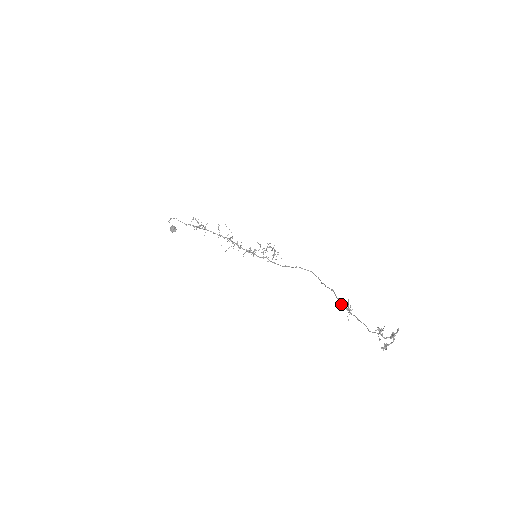
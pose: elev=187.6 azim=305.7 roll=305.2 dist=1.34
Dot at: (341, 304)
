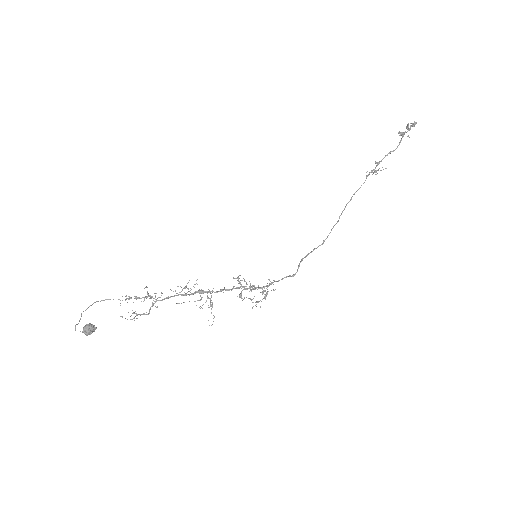
Dot at: (367, 175)
